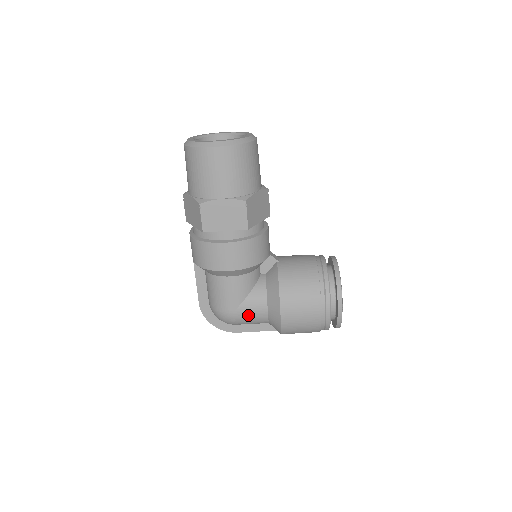
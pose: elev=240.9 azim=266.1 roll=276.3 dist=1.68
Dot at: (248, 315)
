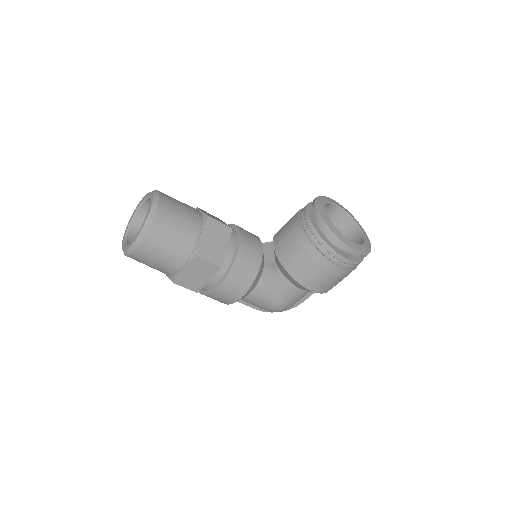
Dot at: (291, 300)
